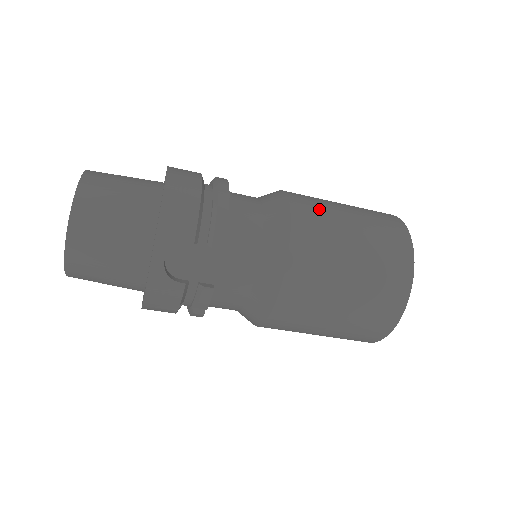
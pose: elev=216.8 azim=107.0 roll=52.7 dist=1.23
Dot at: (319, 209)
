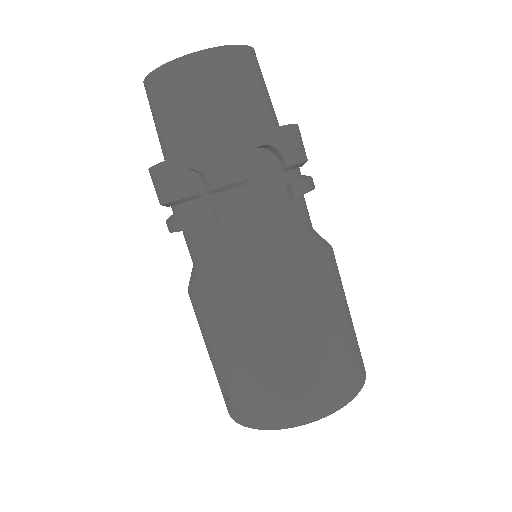
Dot at: occluded
